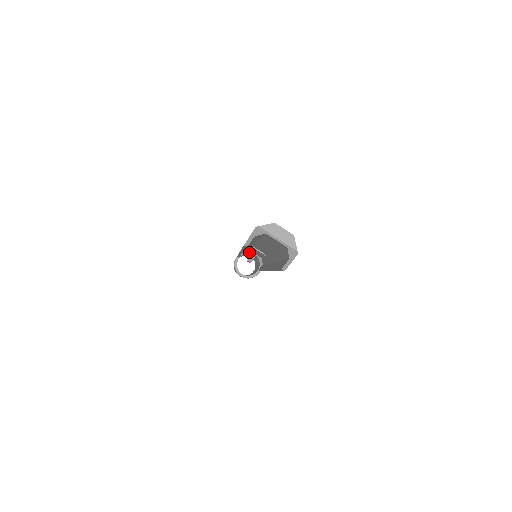
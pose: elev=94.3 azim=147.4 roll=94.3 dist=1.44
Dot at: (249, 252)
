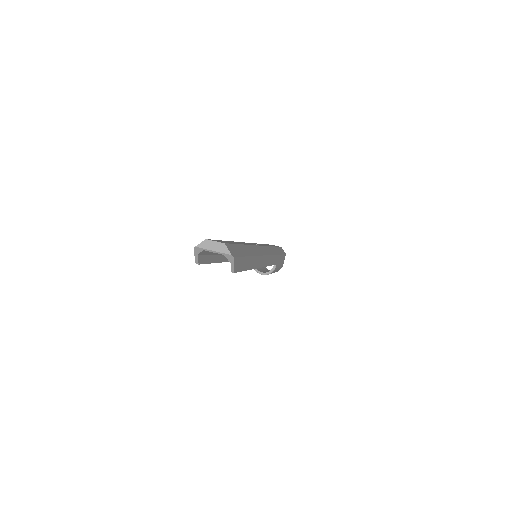
Dot at: occluded
